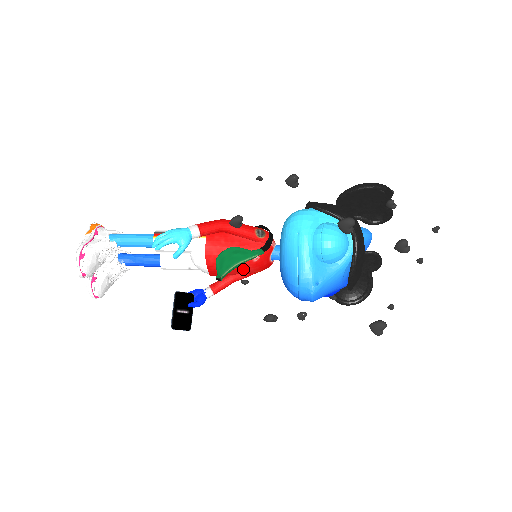
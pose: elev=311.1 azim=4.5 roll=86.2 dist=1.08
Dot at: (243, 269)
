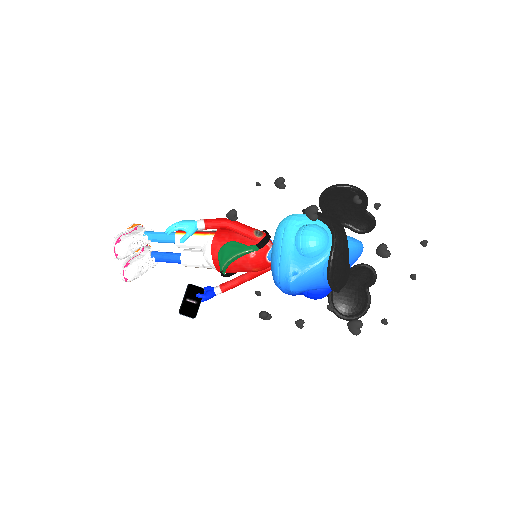
Dot at: (242, 265)
